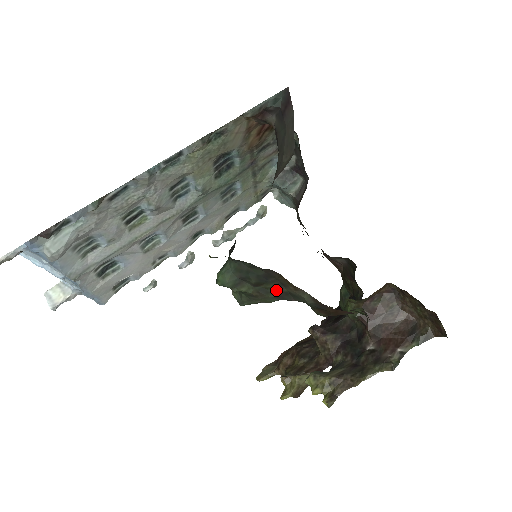
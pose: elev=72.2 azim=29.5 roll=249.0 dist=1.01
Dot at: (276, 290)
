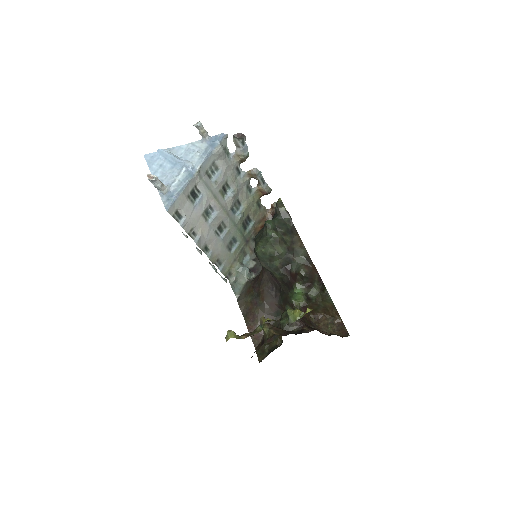
Dot at: (289, 244)
